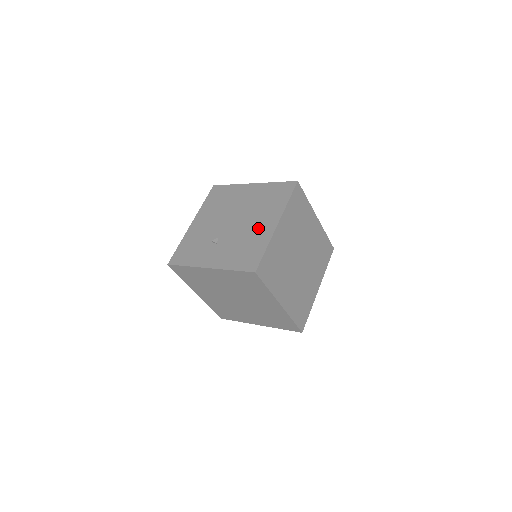
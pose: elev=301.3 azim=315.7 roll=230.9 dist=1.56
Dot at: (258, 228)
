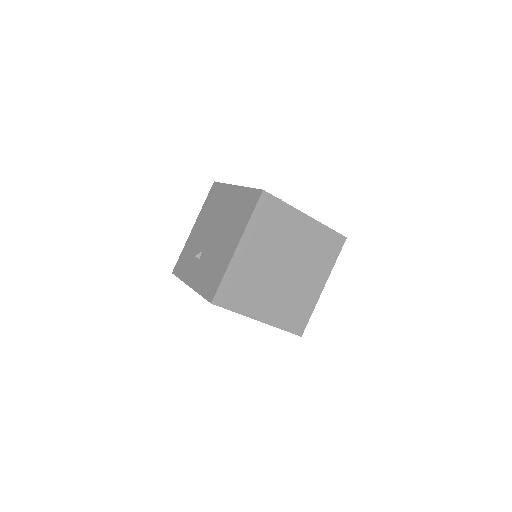
Dot at: (225, 248)
